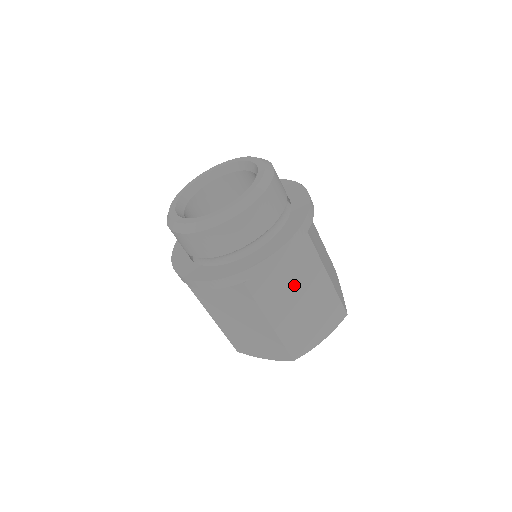
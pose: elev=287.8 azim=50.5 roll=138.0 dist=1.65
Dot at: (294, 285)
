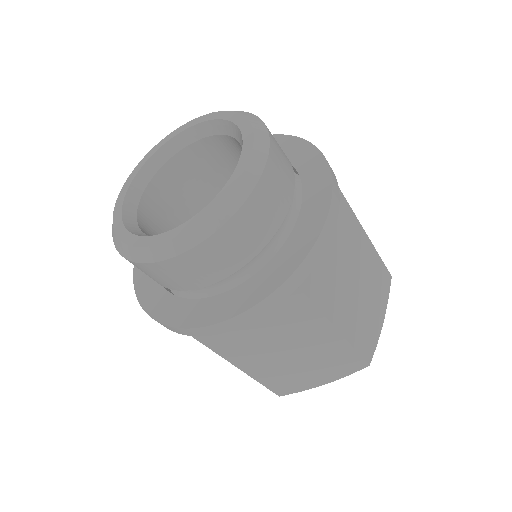
Dot at: (276, 338)
